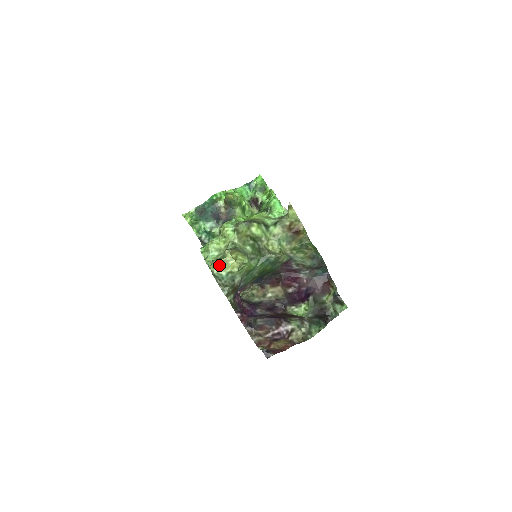
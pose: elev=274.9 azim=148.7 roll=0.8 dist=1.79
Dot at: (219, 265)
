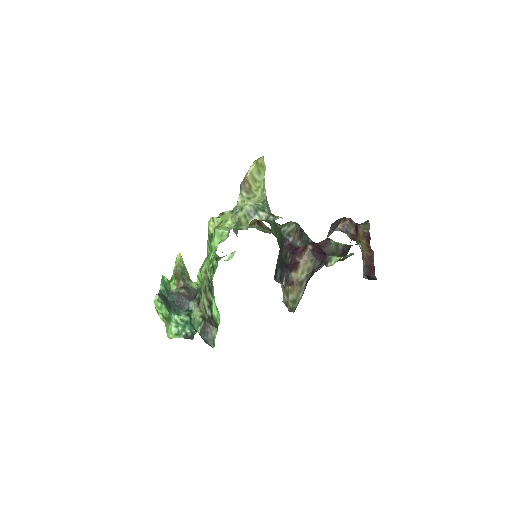
Dot at: occluded
